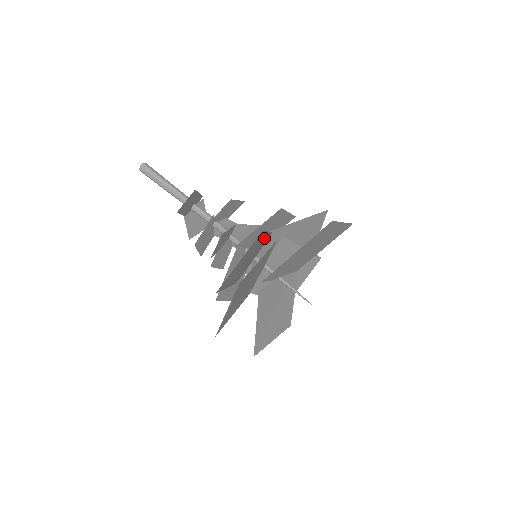
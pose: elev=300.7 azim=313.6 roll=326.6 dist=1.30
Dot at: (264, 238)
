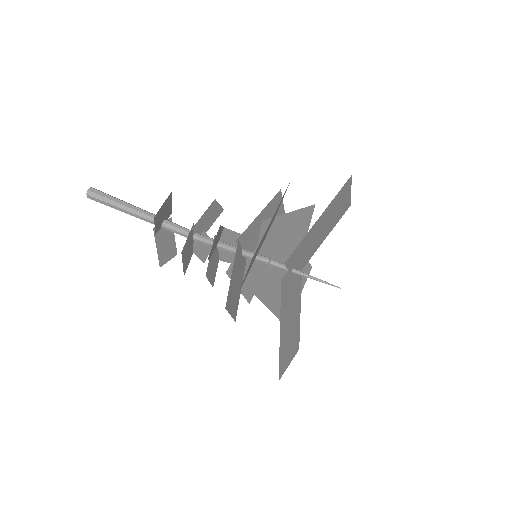
Dot at: occluded
